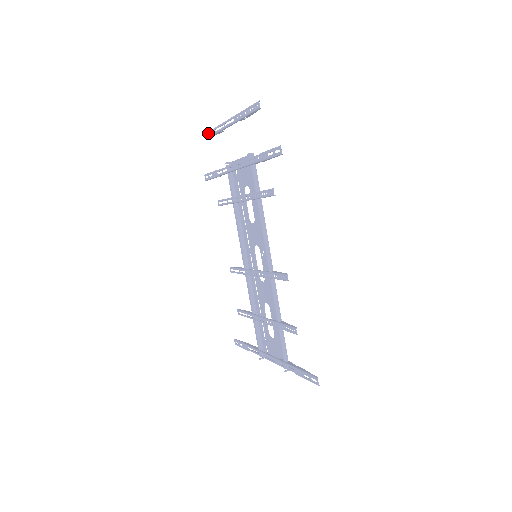
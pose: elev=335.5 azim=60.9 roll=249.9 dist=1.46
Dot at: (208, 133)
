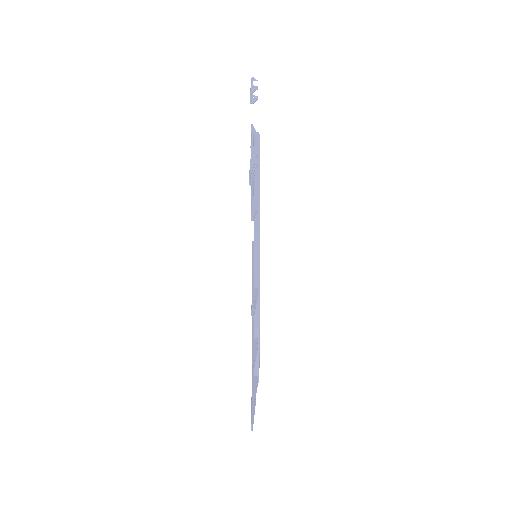
Dot at: occluded
